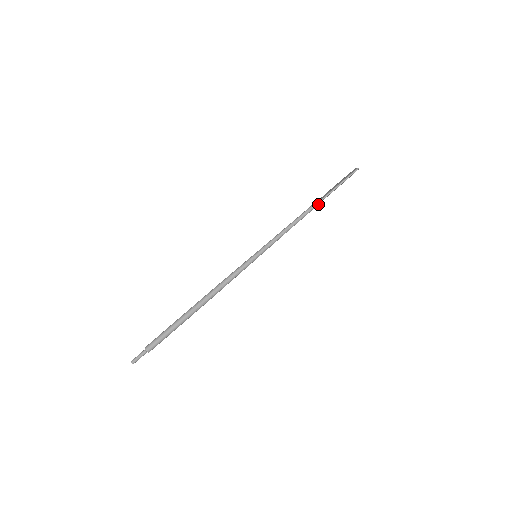
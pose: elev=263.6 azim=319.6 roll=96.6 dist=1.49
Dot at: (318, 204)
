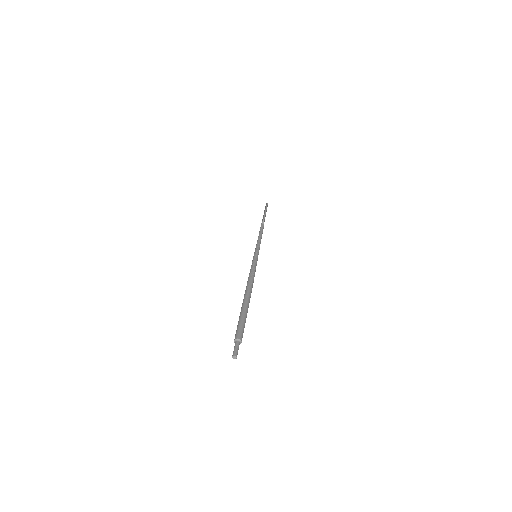
Dot at: occluded
